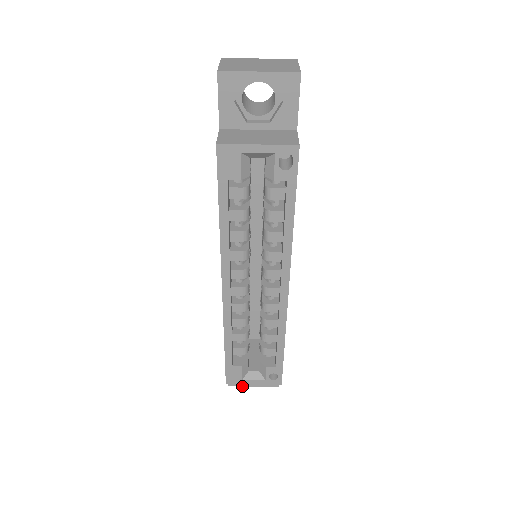
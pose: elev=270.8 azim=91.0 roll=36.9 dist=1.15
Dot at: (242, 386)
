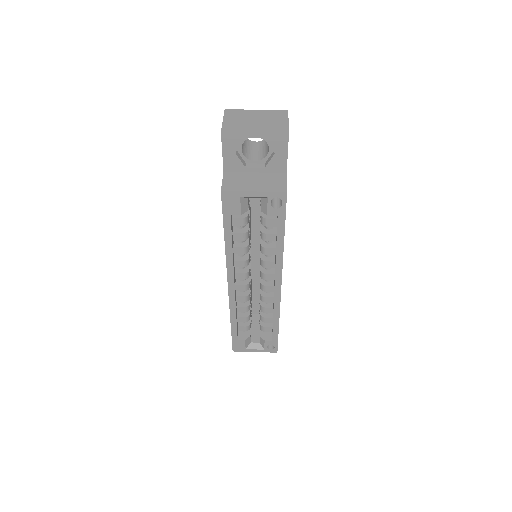
Dot at: occluded
